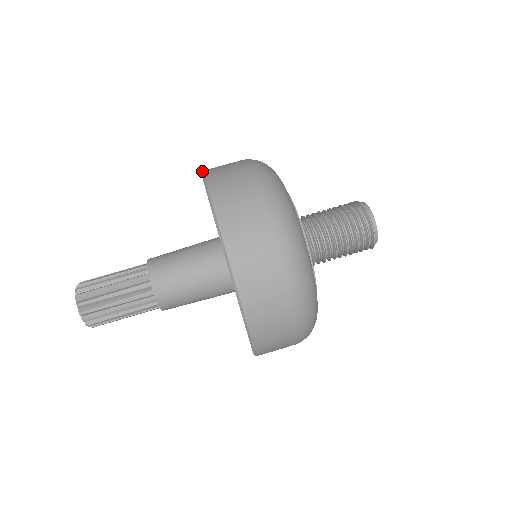
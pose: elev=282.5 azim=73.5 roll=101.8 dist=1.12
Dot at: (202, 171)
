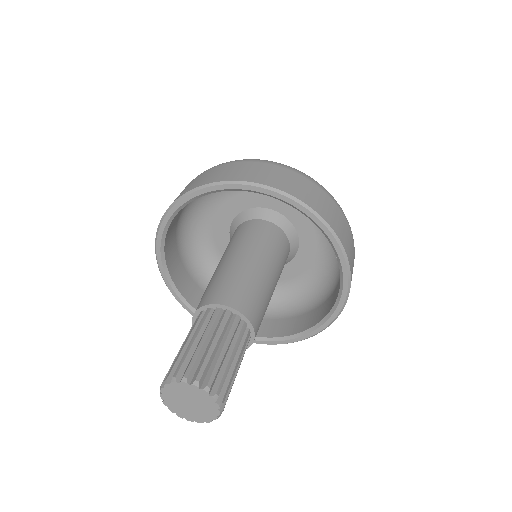
Dot at: occluded
